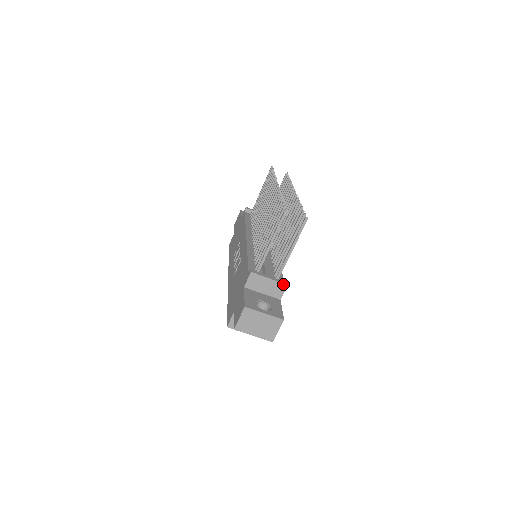
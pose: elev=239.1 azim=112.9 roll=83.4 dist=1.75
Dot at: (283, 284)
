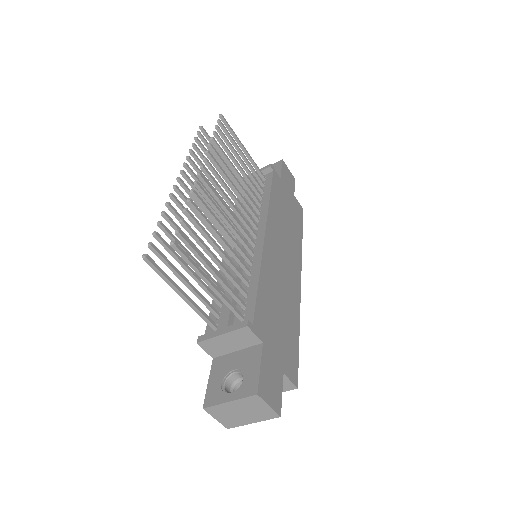
Dot at: (241, 329)
